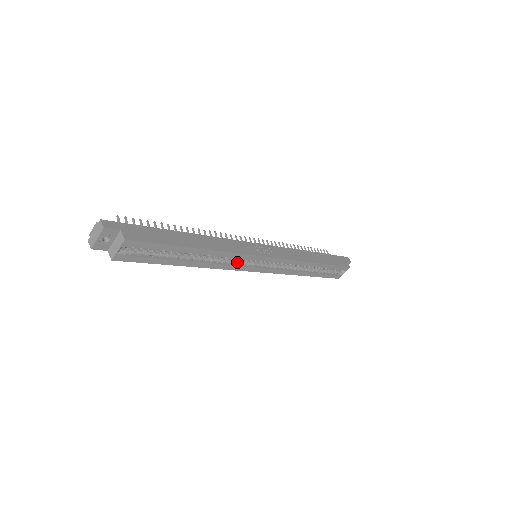
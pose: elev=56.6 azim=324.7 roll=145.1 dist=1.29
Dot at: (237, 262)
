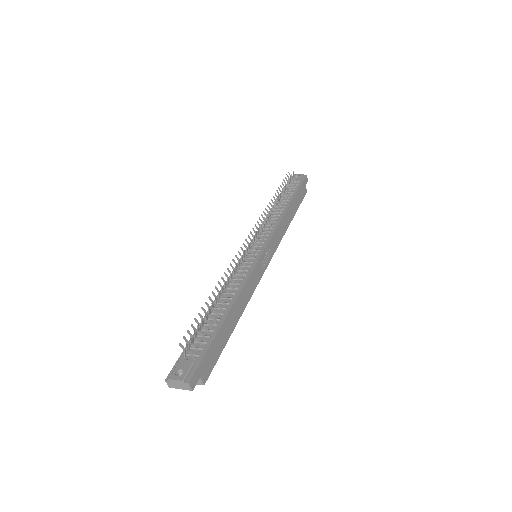
Dot at: occluded
